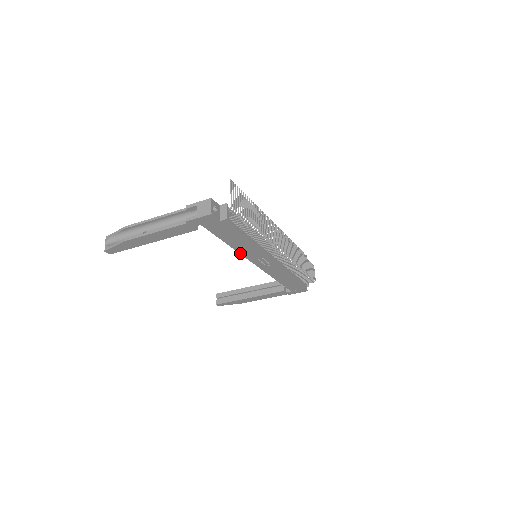
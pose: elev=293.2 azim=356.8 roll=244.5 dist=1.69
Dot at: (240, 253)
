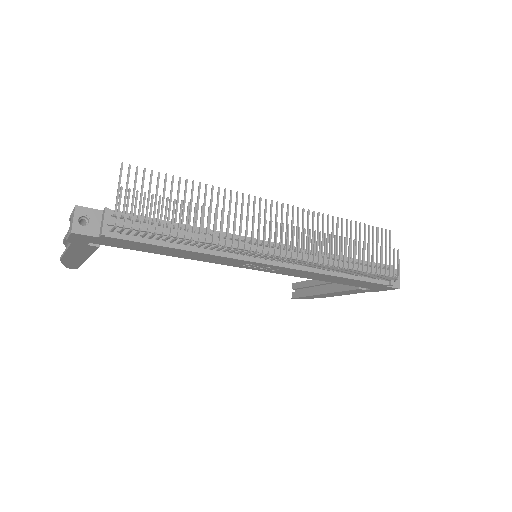
Dot at: (207, 261)
